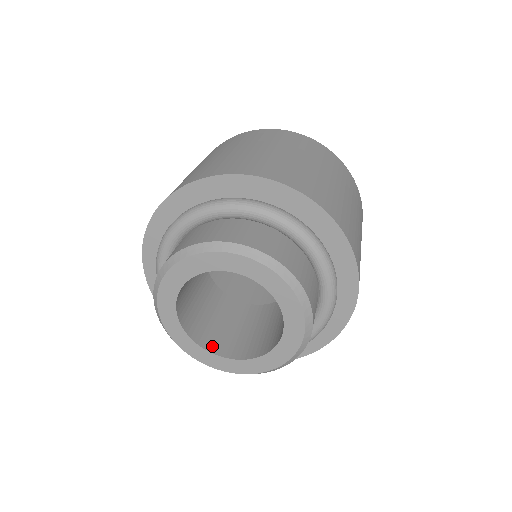
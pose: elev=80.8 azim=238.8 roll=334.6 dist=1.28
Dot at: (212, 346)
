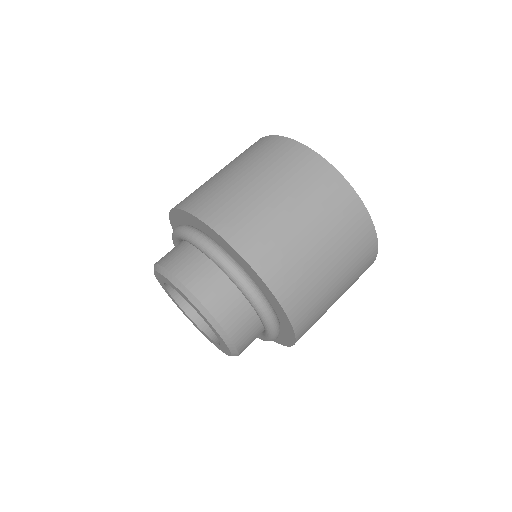
Dot at: (197, 317)
